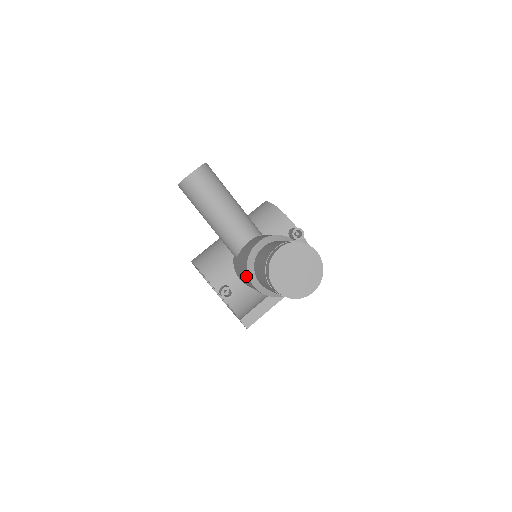
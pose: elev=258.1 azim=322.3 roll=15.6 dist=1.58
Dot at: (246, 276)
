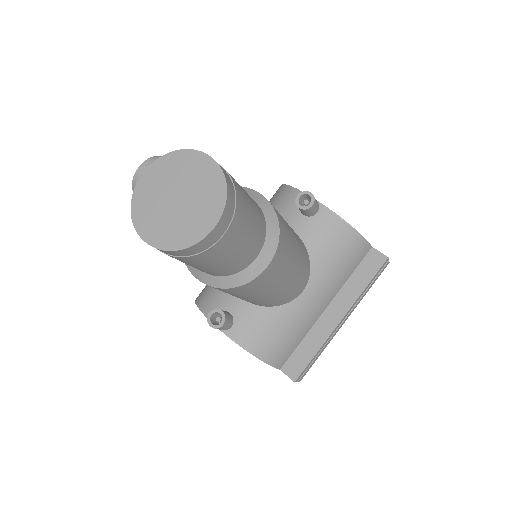
Dot at: occluded
